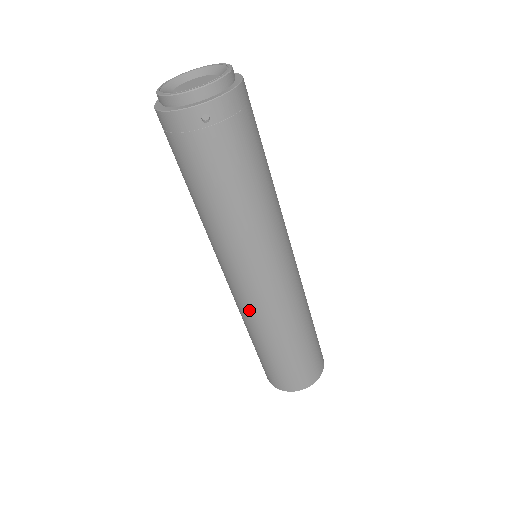
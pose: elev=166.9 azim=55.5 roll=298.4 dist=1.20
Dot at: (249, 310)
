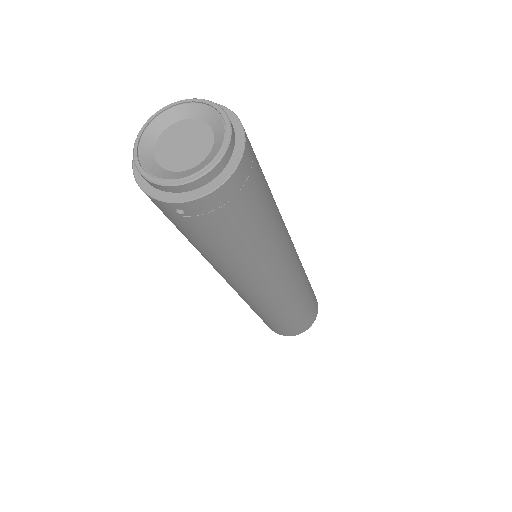
Dot at: (239, 295)
